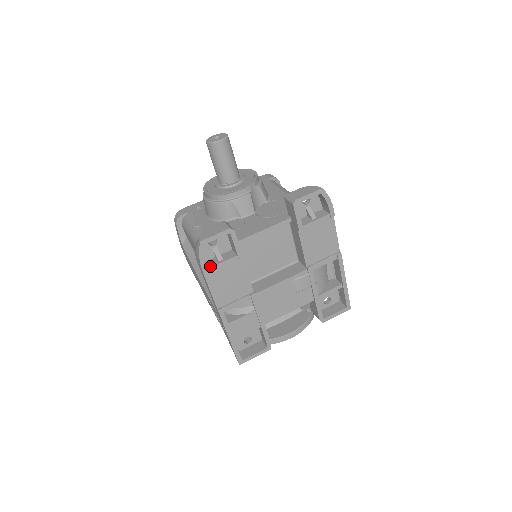
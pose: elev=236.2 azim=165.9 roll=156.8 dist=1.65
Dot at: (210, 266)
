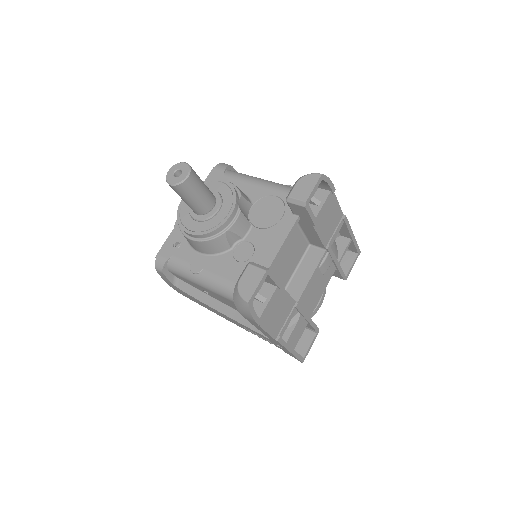
Dot at: (260, 313)
